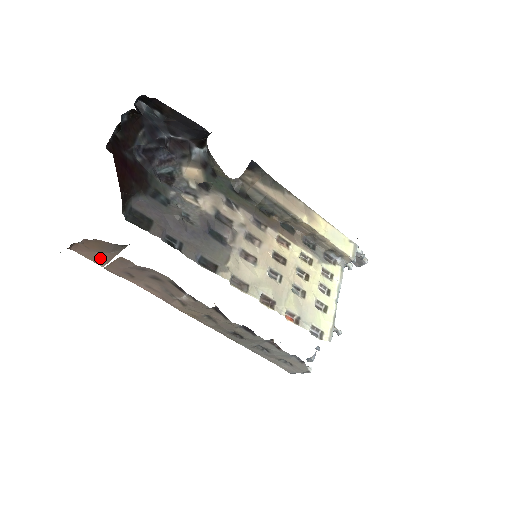
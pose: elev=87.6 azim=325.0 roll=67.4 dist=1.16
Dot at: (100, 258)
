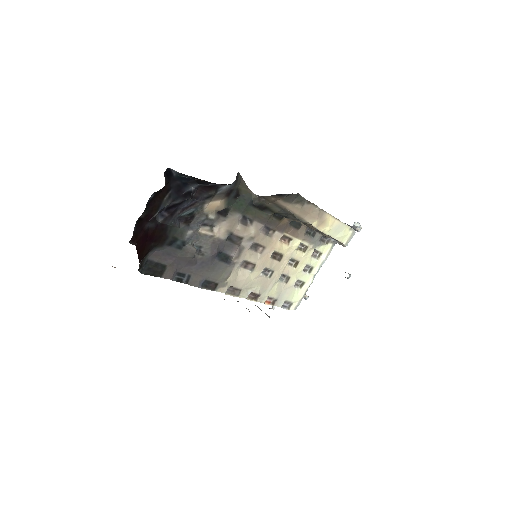
Dot at: occluded
